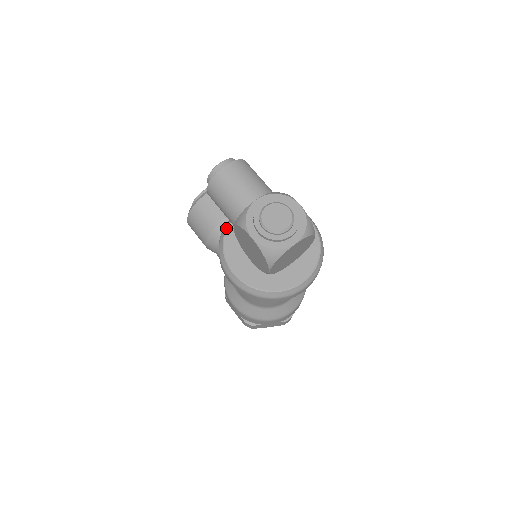
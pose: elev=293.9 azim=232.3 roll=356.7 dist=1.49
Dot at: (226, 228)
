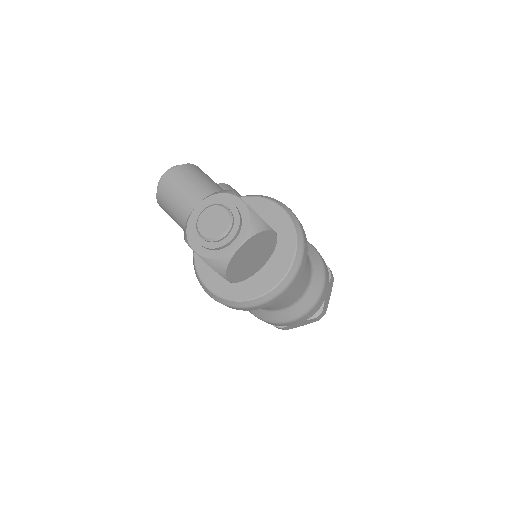
Dot at: occluded
